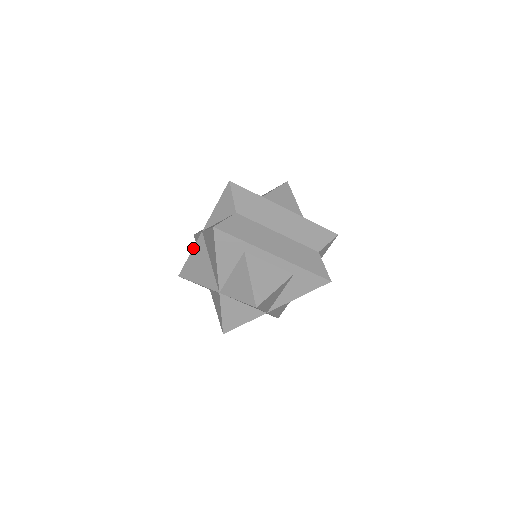
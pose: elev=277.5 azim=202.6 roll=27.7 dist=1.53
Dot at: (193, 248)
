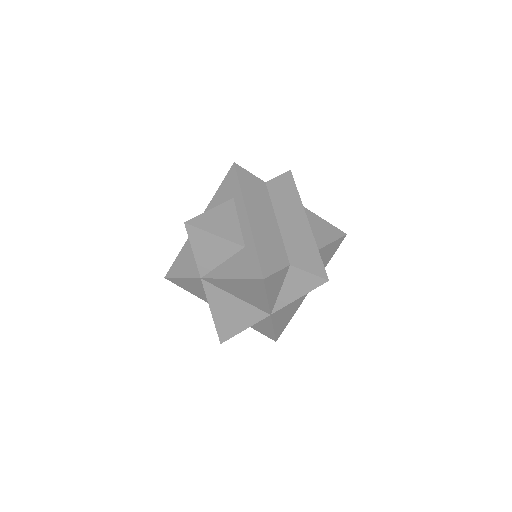
Dot at: occluded
